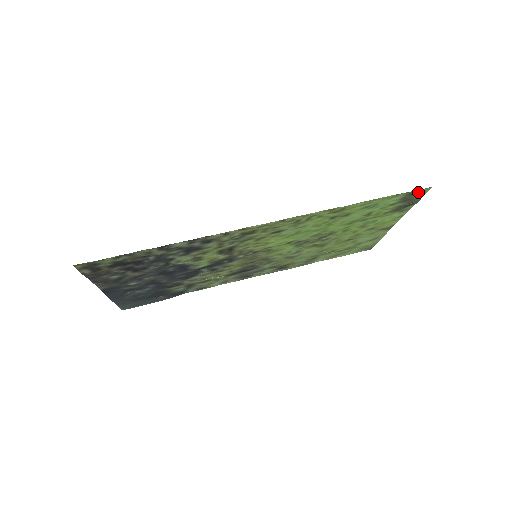
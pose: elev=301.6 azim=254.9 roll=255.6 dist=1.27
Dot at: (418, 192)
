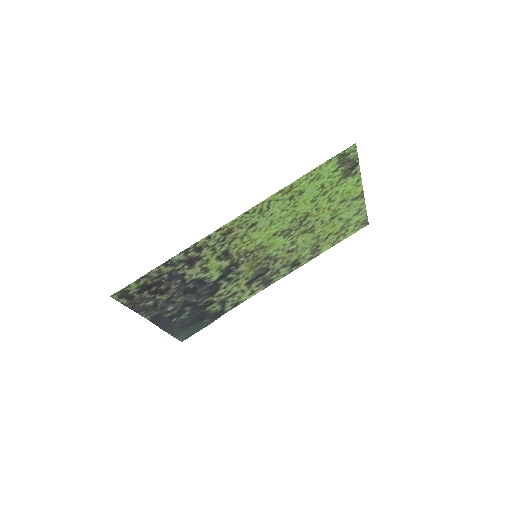
Dot at: (347, 152)
